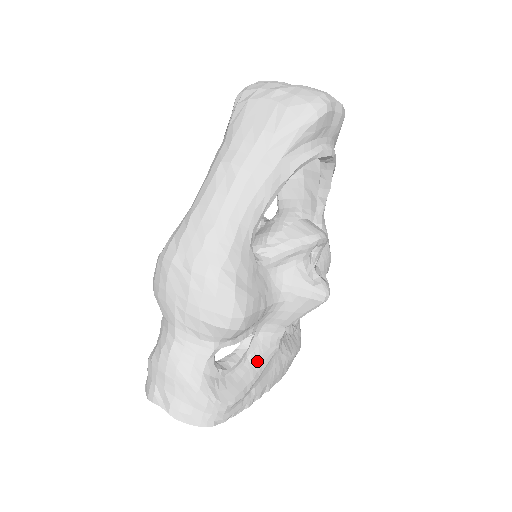
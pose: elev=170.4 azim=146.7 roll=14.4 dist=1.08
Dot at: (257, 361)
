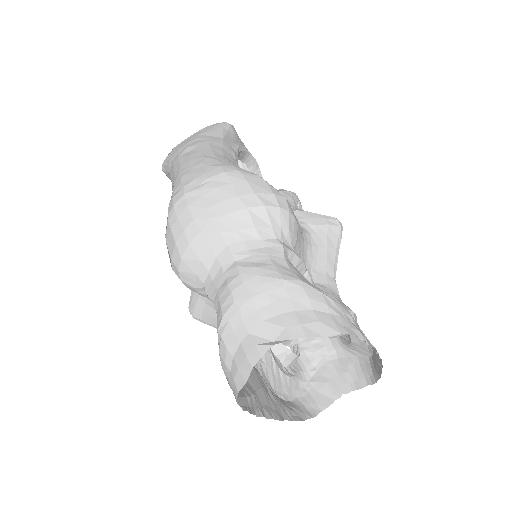
Dot at: occluded
